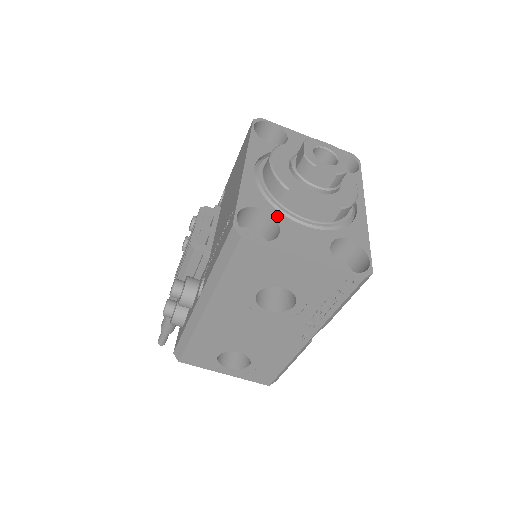
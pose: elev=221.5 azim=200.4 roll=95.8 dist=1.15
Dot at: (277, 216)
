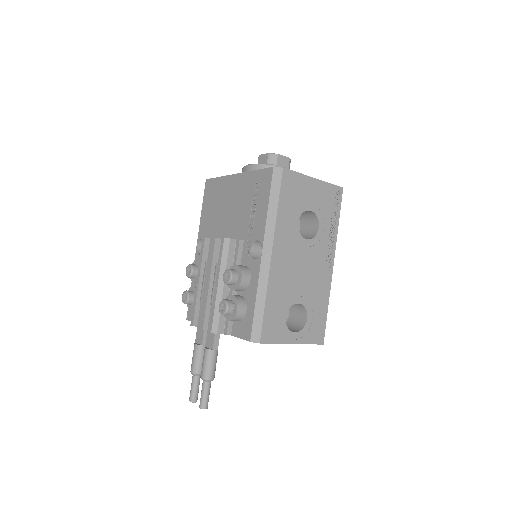
Dot at: occluded
